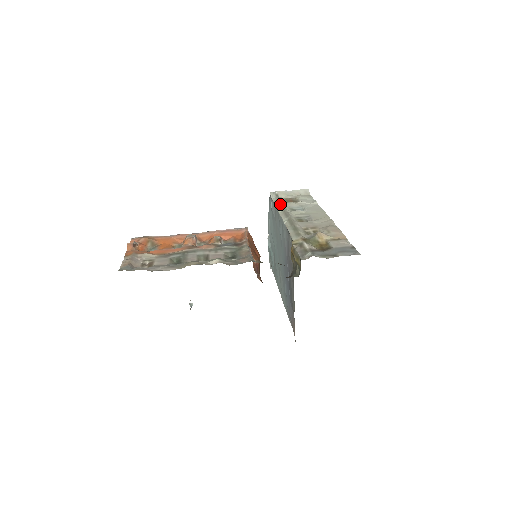
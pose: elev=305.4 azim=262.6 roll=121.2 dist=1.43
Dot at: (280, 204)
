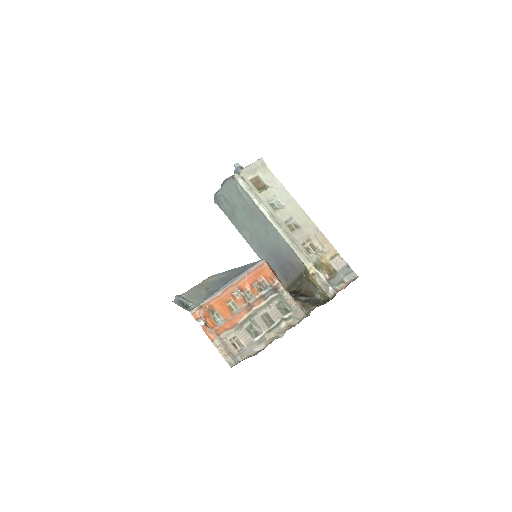
Dot at: (258, 199)
